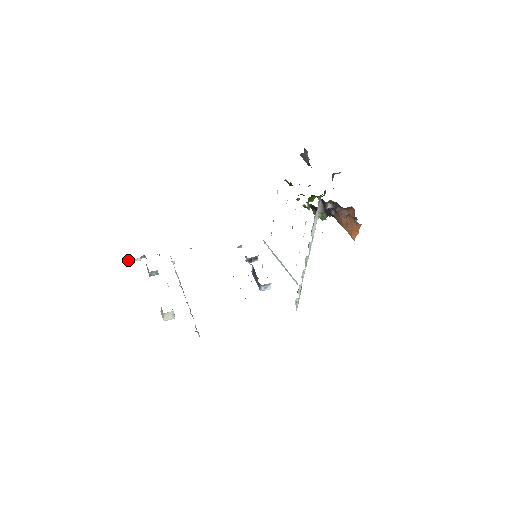
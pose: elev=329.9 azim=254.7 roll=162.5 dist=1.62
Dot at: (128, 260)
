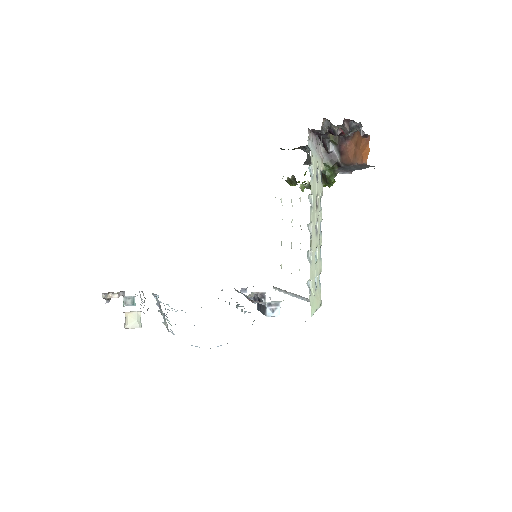
Dot at: (102, 294)
